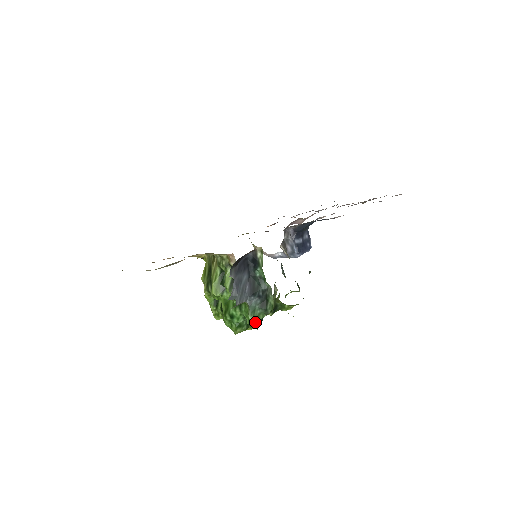
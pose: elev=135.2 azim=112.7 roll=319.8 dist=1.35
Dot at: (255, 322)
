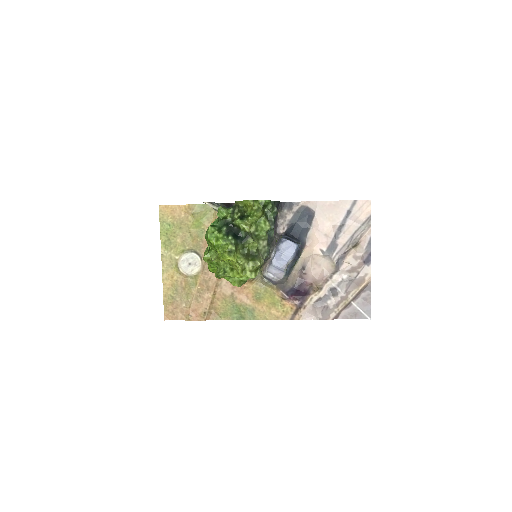
Dot at: (221, 207)
